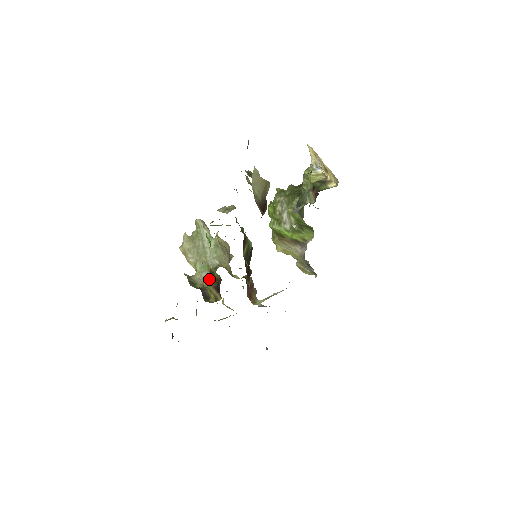
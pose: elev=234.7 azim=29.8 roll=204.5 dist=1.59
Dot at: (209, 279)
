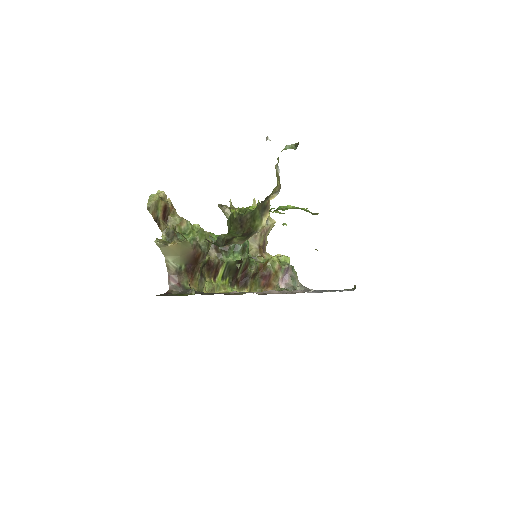
Dot at: occluded
